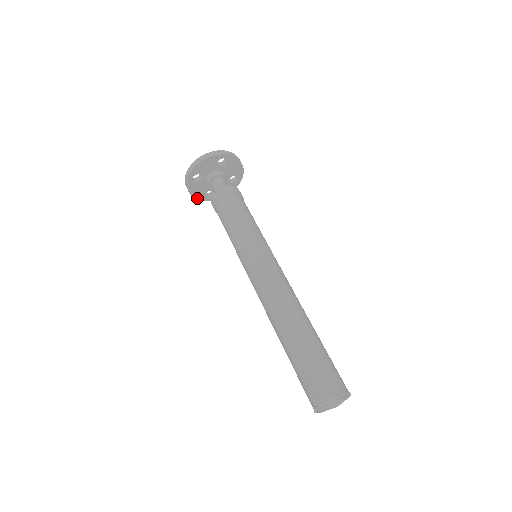
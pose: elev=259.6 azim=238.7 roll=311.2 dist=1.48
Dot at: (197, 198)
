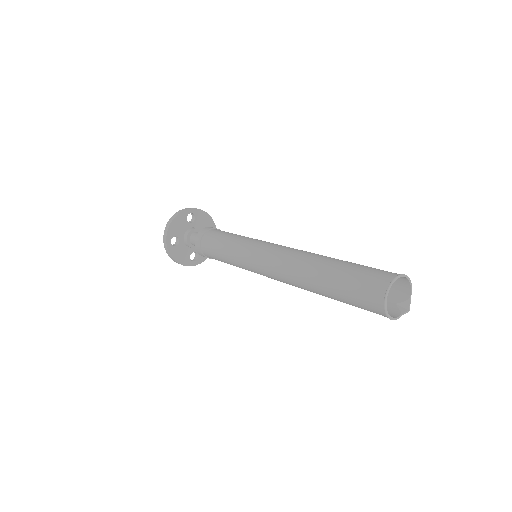
Dot at: (184, 265)
